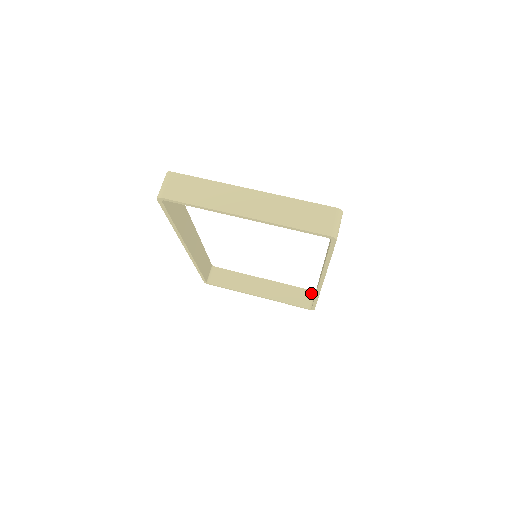
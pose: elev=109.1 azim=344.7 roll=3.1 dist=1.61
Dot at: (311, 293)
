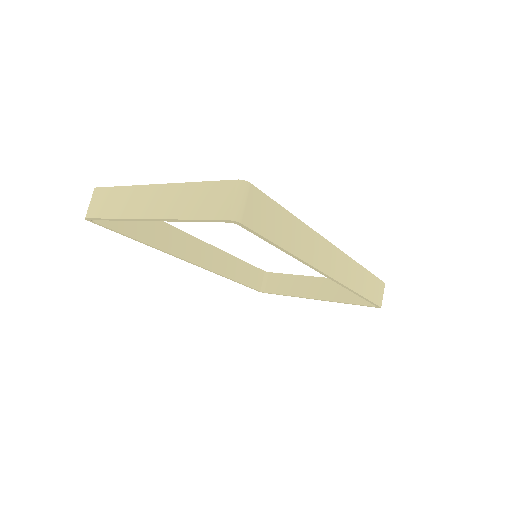
Dot at: occluded
